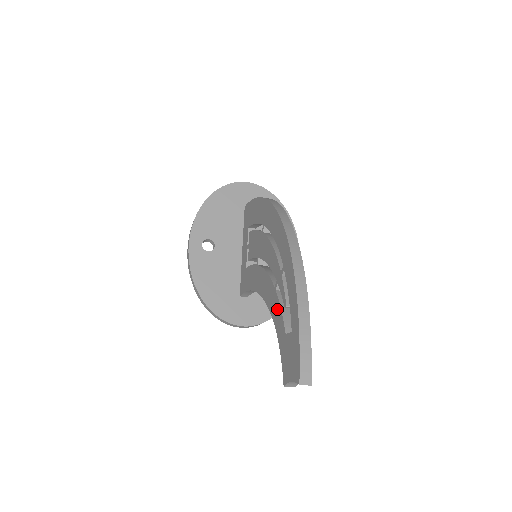
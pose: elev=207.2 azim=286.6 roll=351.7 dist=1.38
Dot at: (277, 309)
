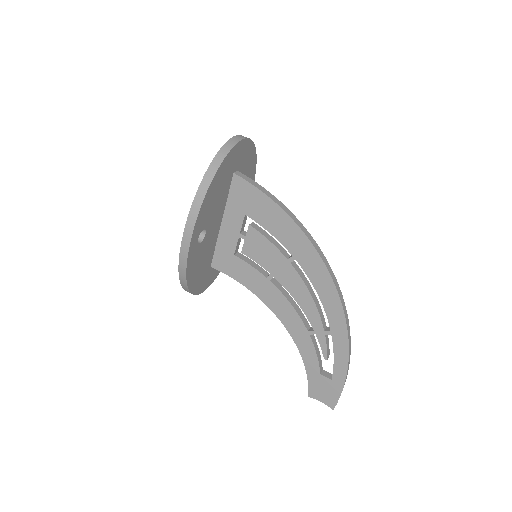
Dot at: (310, 350)
